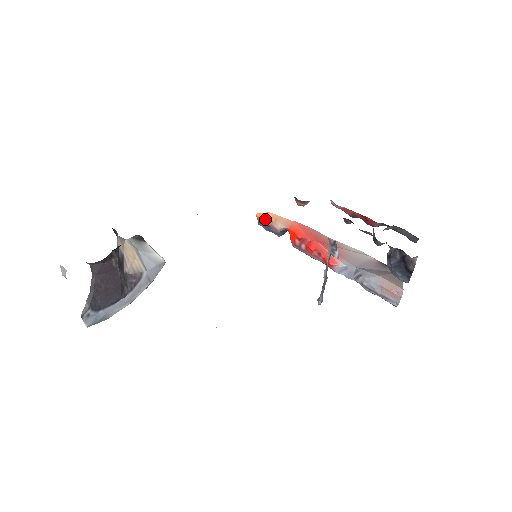
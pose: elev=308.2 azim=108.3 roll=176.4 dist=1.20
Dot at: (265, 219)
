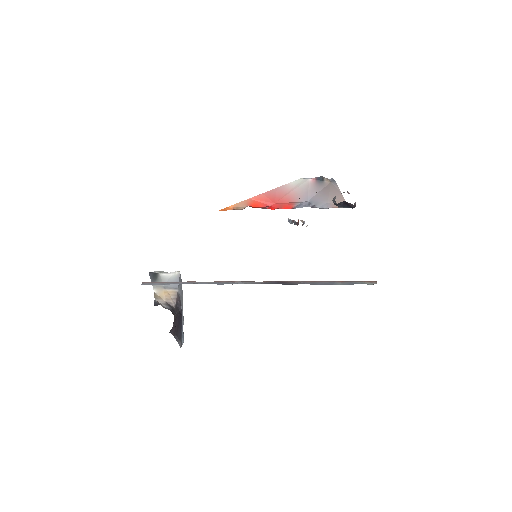
Dot at: occluded
